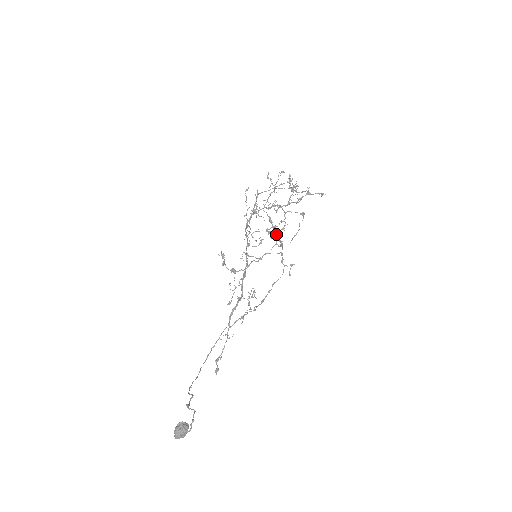
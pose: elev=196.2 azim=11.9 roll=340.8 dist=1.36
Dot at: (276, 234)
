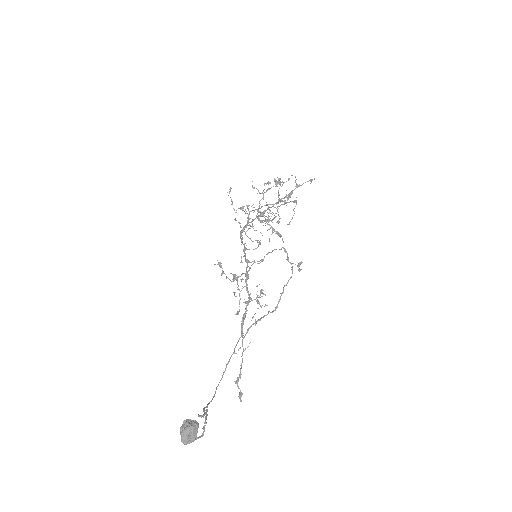
Dot at: occluded
